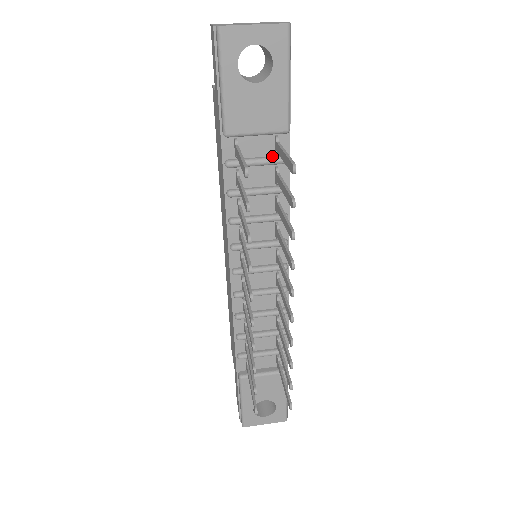
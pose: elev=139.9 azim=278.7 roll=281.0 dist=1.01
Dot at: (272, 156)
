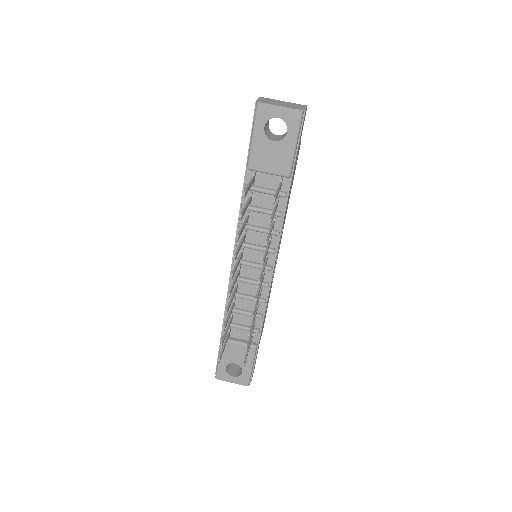
Dot at: occluded
